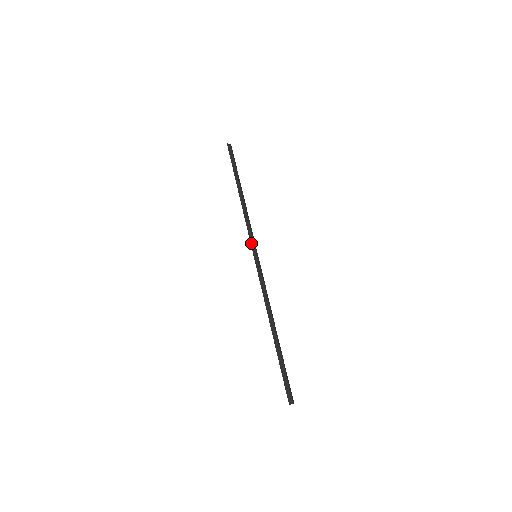
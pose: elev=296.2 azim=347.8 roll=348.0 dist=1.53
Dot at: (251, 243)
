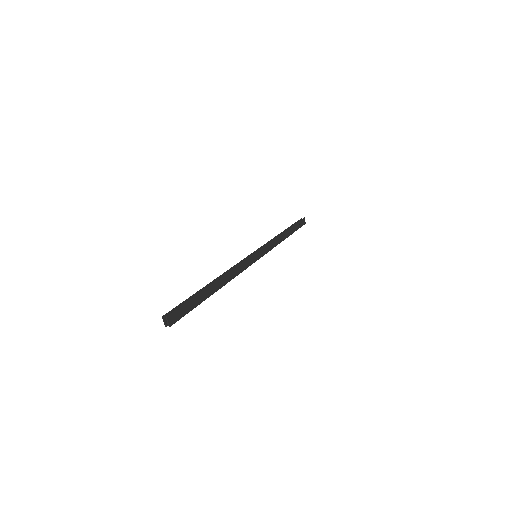
Dot at: occluded
